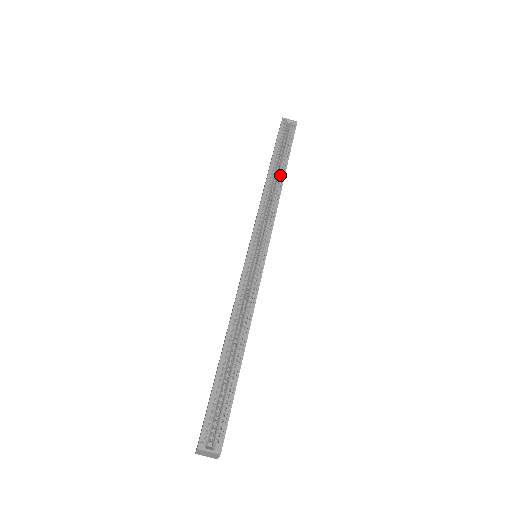
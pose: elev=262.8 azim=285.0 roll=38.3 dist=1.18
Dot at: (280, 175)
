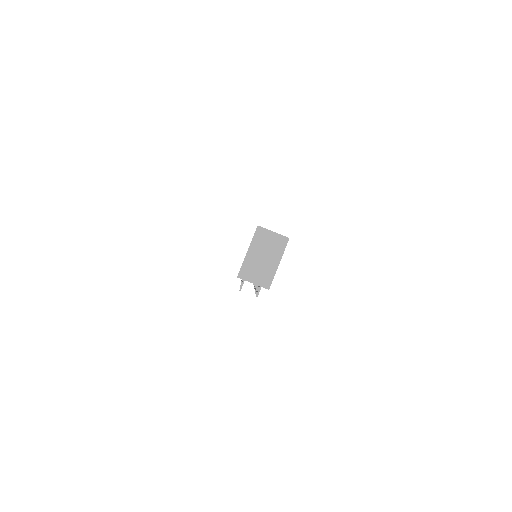
Dot at: occluded
